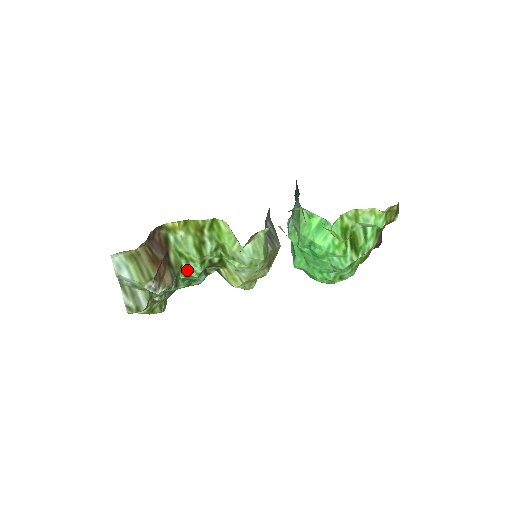
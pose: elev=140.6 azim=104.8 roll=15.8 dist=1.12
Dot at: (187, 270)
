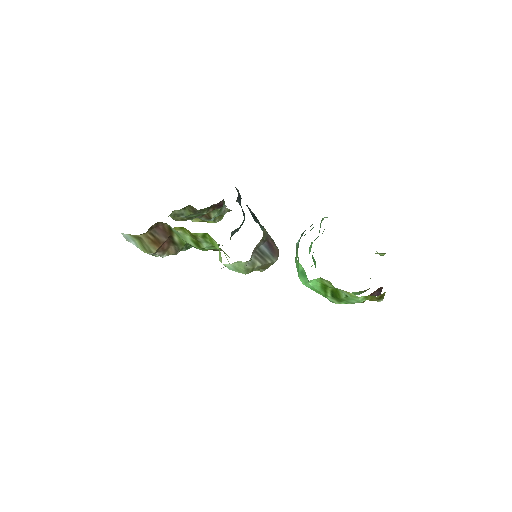
Dot at: occluded
